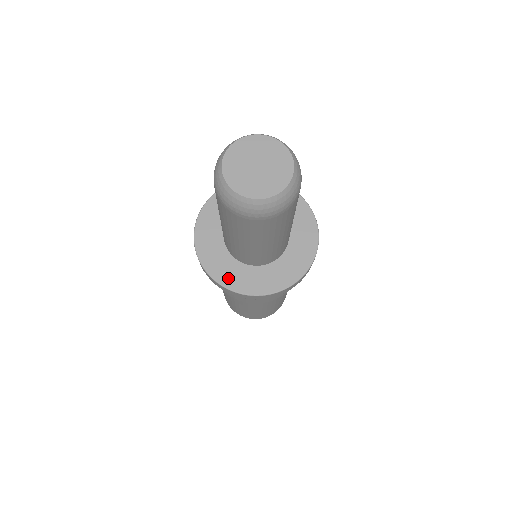
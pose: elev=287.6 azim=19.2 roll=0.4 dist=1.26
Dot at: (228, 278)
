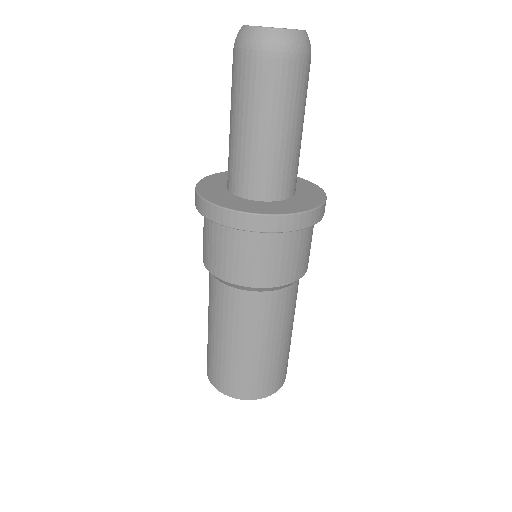
Dot at: (220, 201)
